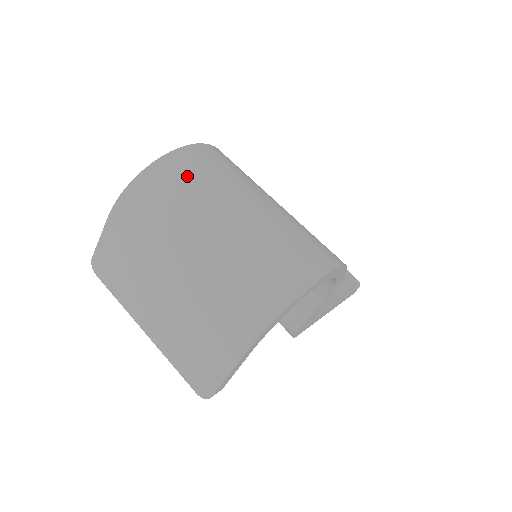
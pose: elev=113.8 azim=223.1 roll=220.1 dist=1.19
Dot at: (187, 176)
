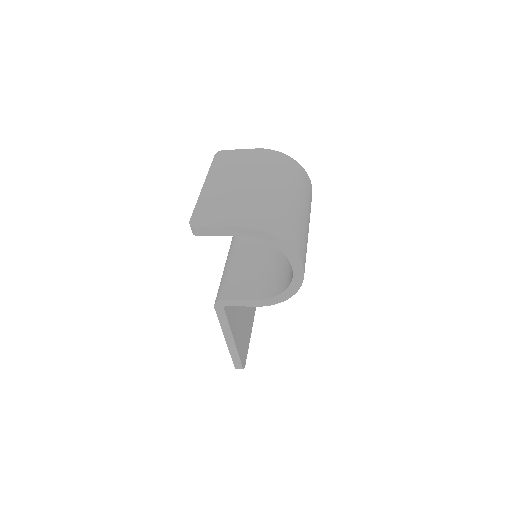
Dot at: (302, 180)
